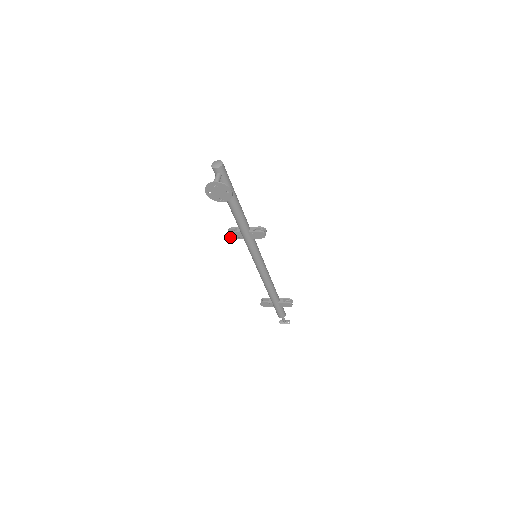
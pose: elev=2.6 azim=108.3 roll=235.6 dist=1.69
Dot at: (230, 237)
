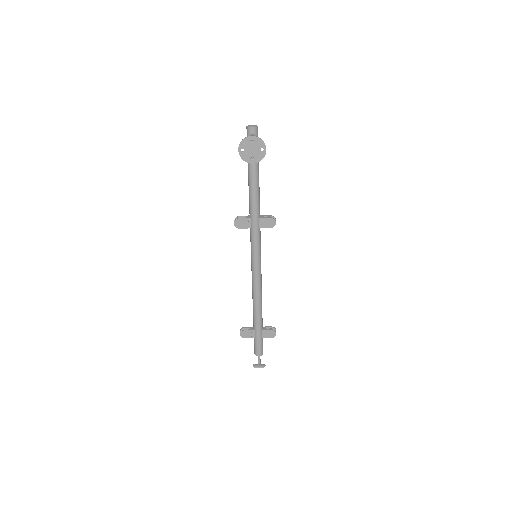
Dot at: (237, 225)
